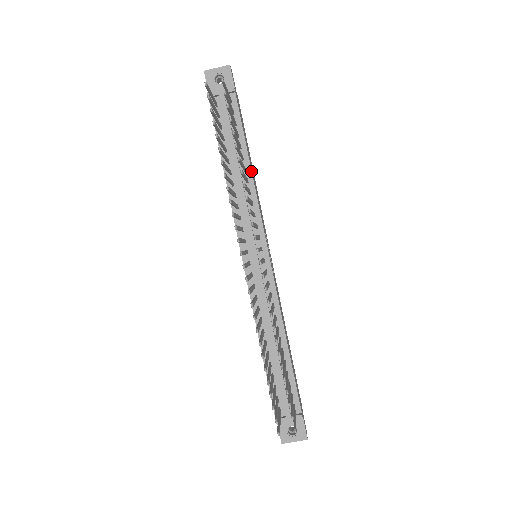
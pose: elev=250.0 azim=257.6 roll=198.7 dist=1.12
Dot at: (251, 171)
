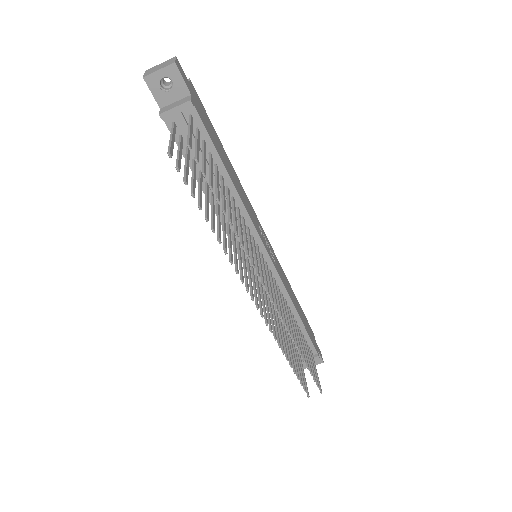
Dot at: (235, 188)
